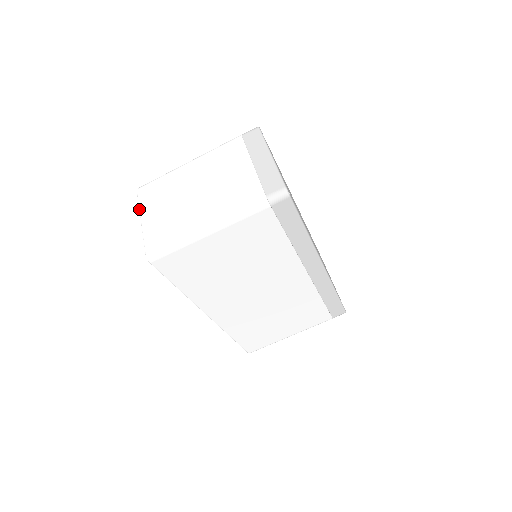
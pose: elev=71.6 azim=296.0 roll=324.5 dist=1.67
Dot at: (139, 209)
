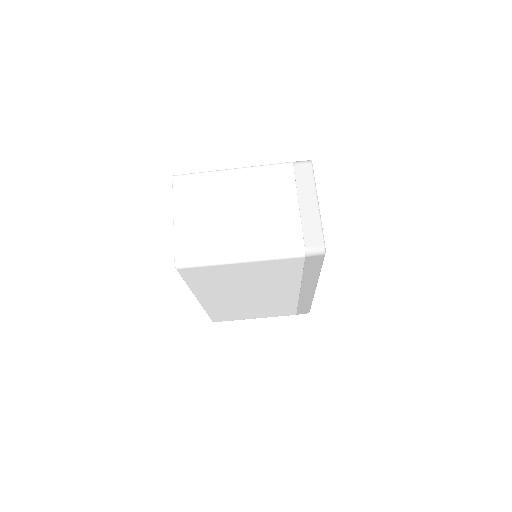
Dot at: (173, 203)
